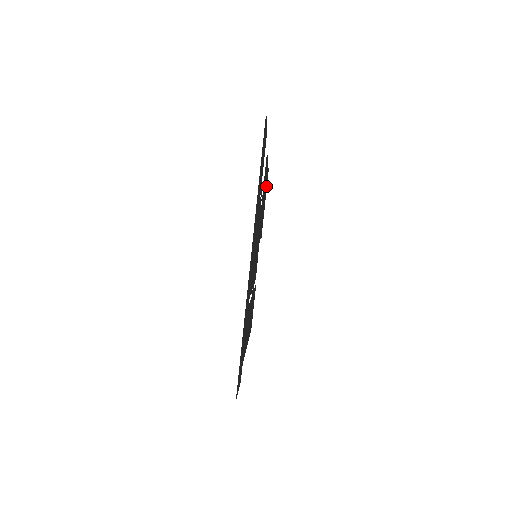
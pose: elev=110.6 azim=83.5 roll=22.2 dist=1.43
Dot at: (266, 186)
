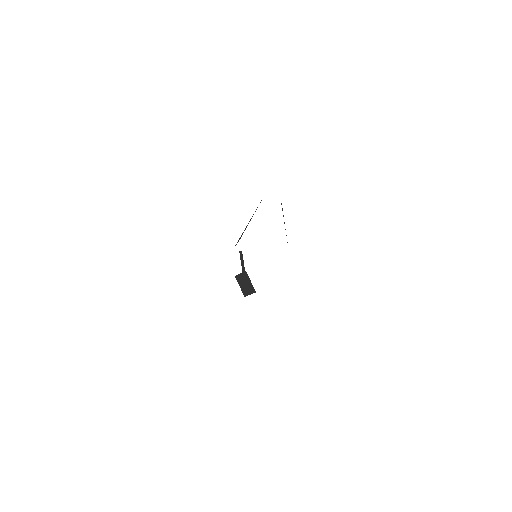
Dot at: occluded
